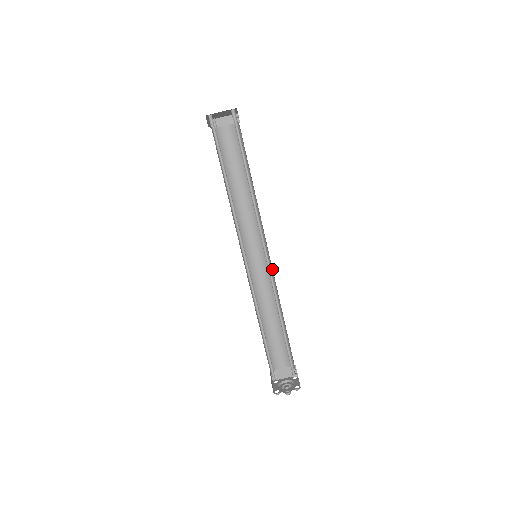
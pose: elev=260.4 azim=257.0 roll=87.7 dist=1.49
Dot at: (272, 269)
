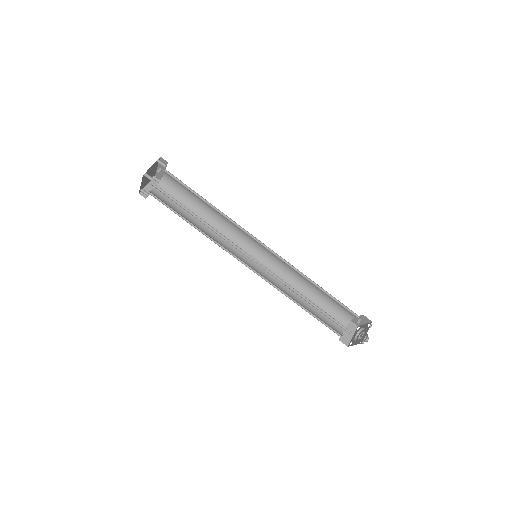
Dot at: (274, 258)
